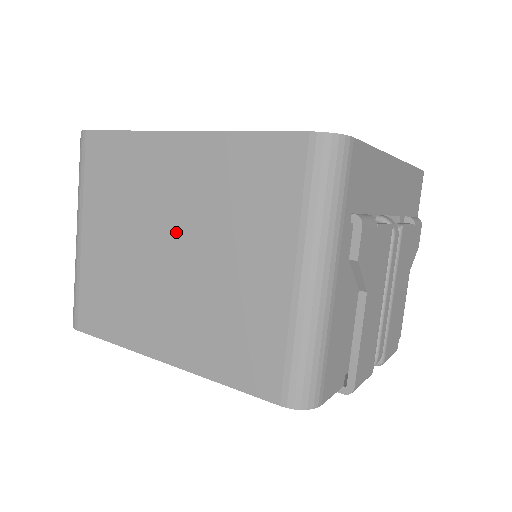
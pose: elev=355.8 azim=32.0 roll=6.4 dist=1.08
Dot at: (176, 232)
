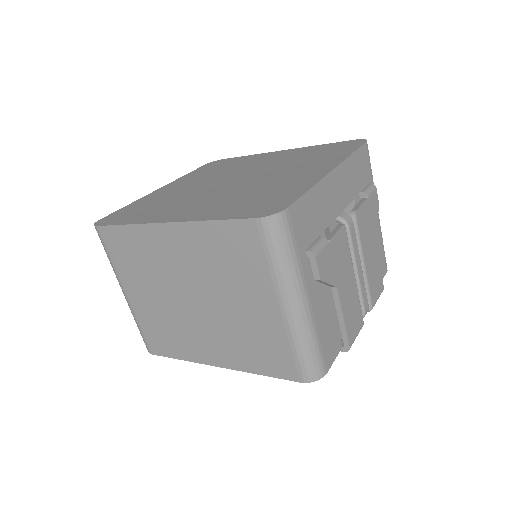
Dot at: (192, 288)
